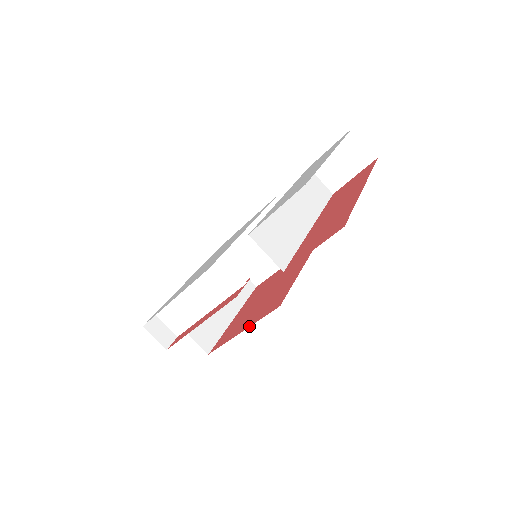
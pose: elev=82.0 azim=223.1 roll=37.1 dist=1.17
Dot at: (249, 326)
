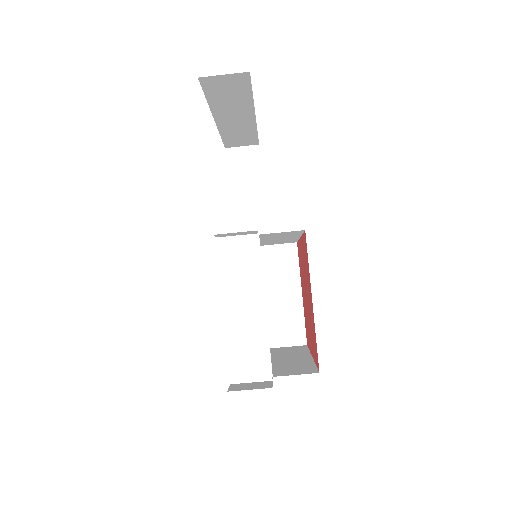
Dot at: (310, 286)
